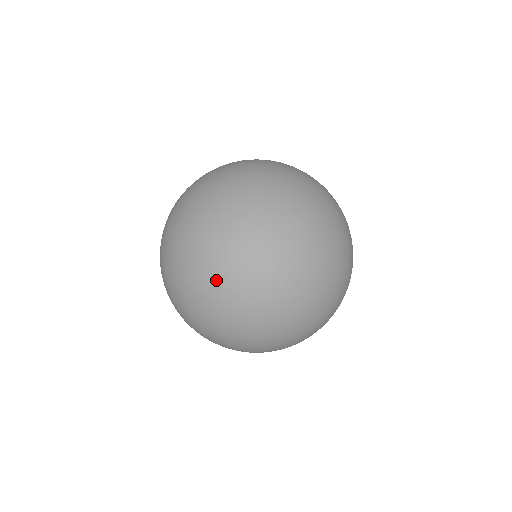
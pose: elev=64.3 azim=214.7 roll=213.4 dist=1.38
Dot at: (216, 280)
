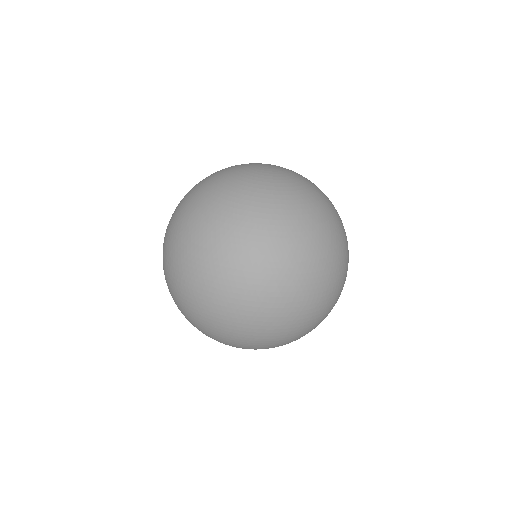
Dot at: (176, 230)
